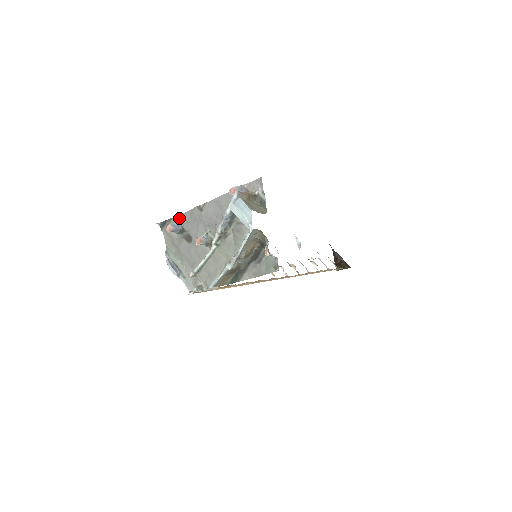
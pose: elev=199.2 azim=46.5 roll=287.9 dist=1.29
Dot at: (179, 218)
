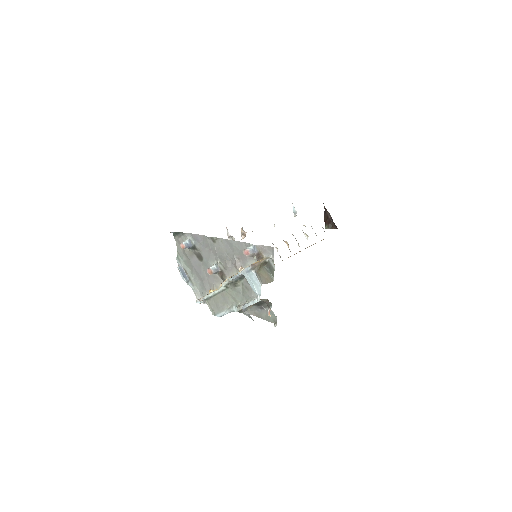
Dot at: (192, 236)
